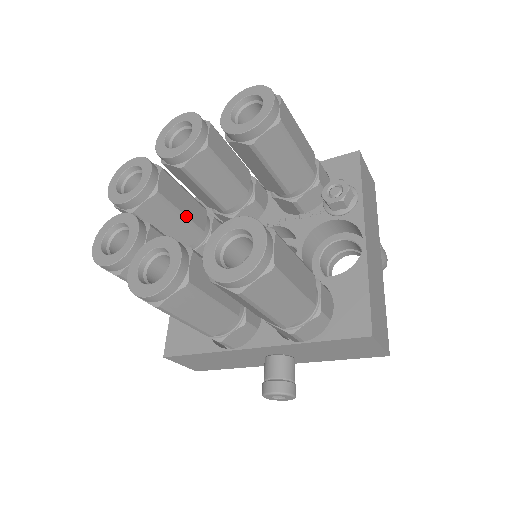
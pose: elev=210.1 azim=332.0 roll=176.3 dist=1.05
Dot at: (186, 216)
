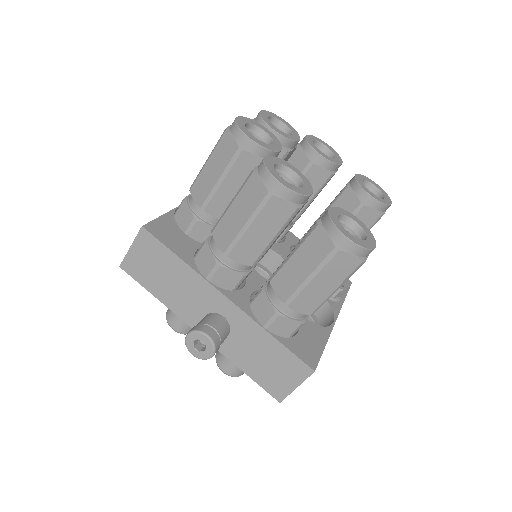
Dot at: occluded
